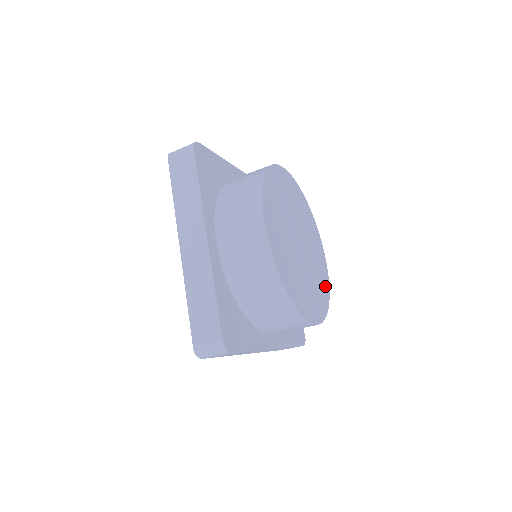
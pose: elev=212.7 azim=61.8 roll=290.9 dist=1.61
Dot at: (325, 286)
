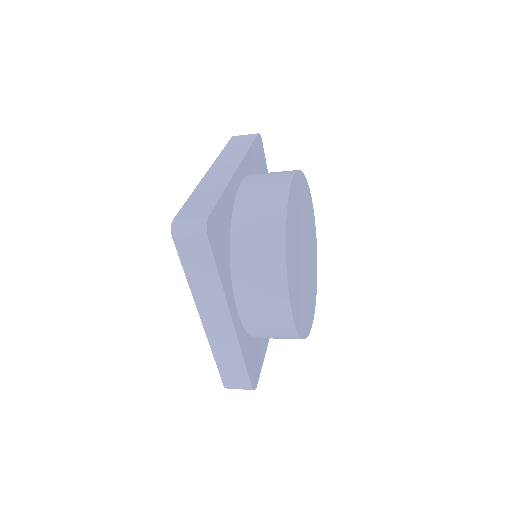
Dot at: (315, 254)
